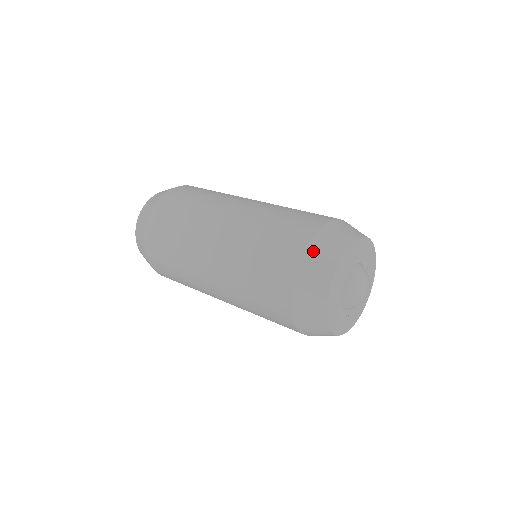
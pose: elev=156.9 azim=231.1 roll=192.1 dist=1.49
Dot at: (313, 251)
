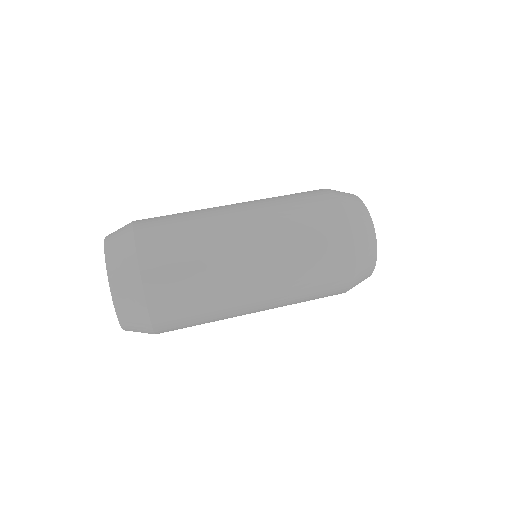
Dot at: (359, 277)
